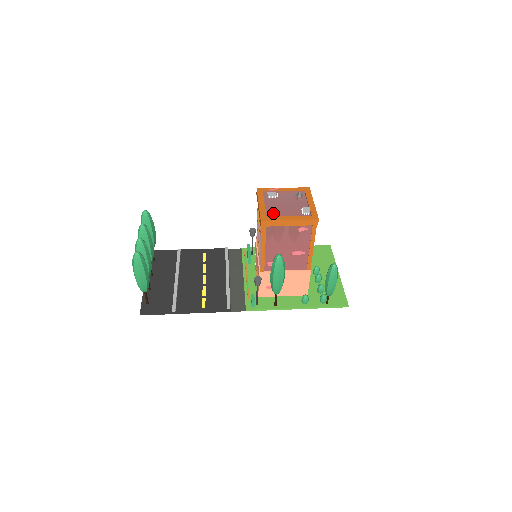
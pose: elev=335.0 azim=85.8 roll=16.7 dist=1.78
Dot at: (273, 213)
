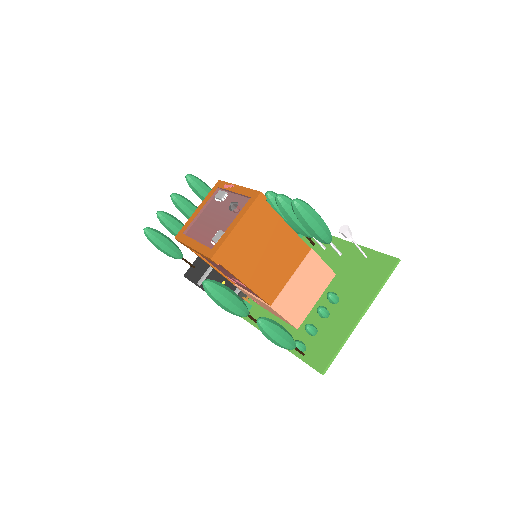
Dot at: (195, 228)
